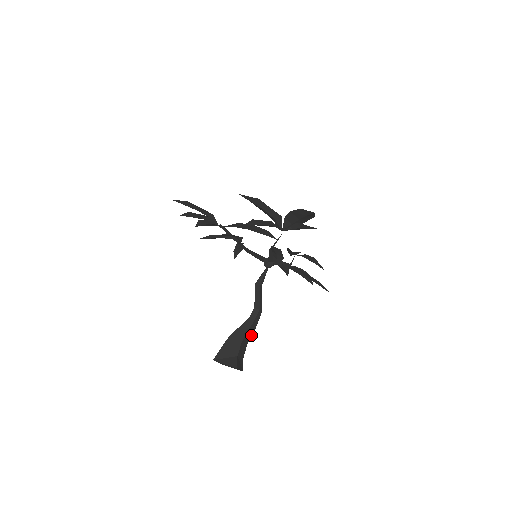
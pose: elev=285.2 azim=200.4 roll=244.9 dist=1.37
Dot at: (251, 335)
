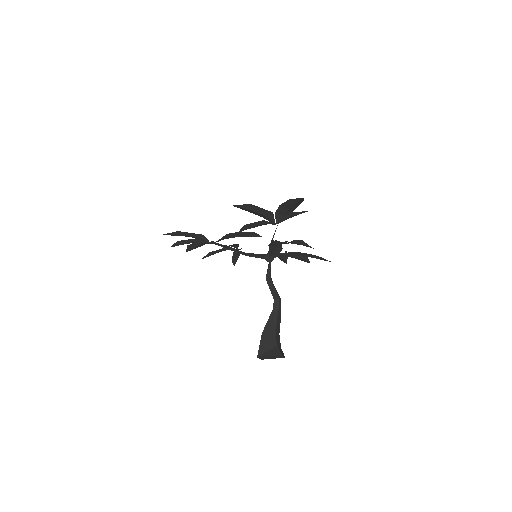
Dot at: (279, 324)
